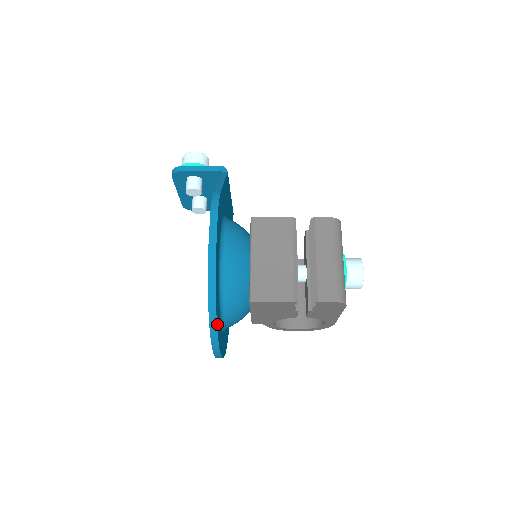
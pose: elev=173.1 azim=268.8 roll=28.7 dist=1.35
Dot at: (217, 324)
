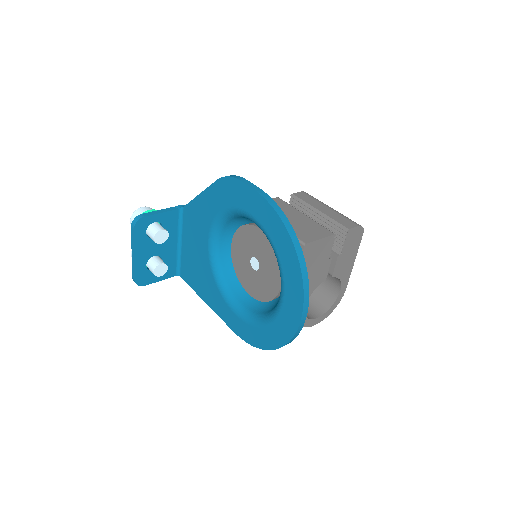
Dot at: (301, 258)
